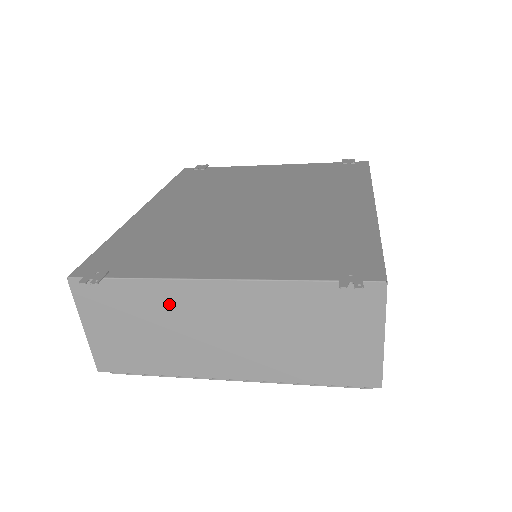
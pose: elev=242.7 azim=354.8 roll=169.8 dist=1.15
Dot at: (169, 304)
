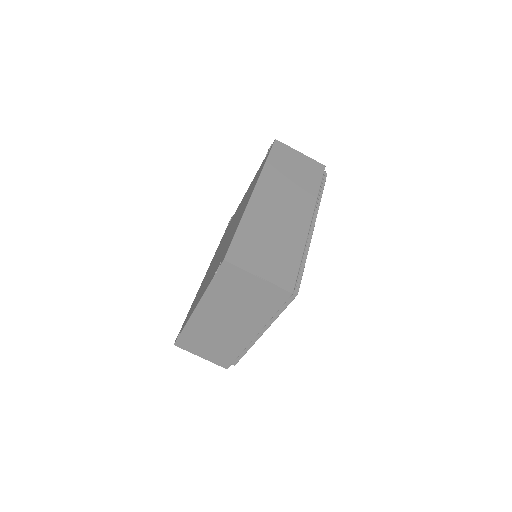
Dot at: (201, 328)
